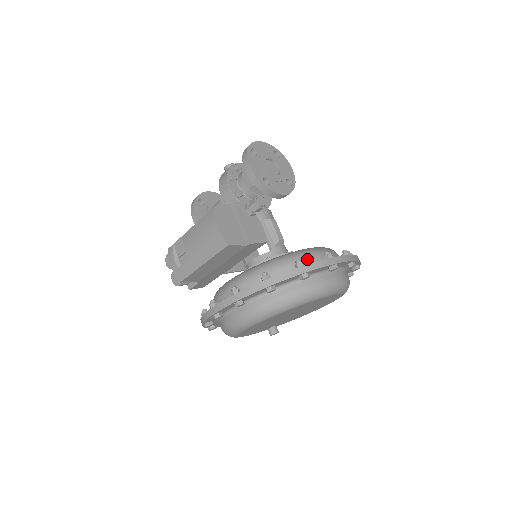
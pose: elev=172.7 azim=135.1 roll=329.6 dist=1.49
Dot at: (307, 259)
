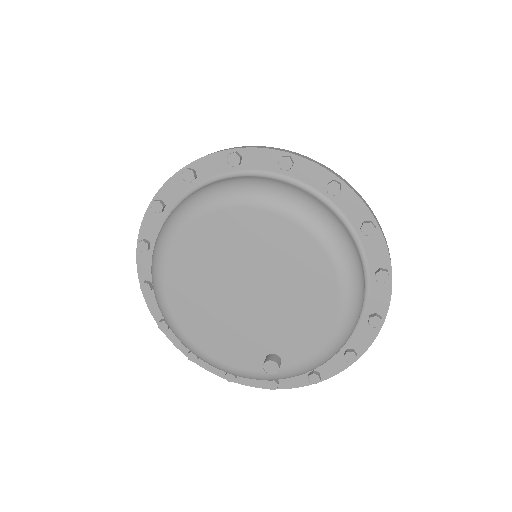
Dot at: occluded
